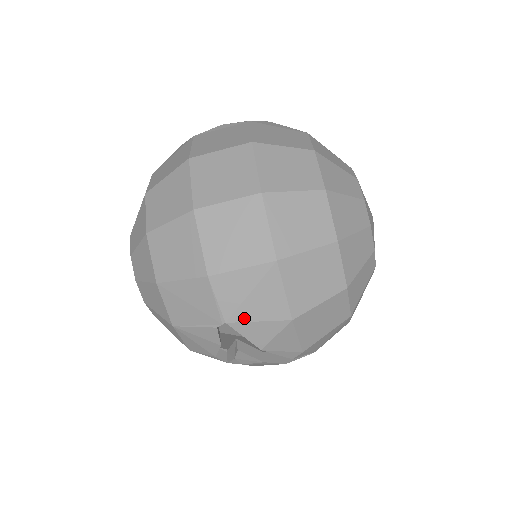
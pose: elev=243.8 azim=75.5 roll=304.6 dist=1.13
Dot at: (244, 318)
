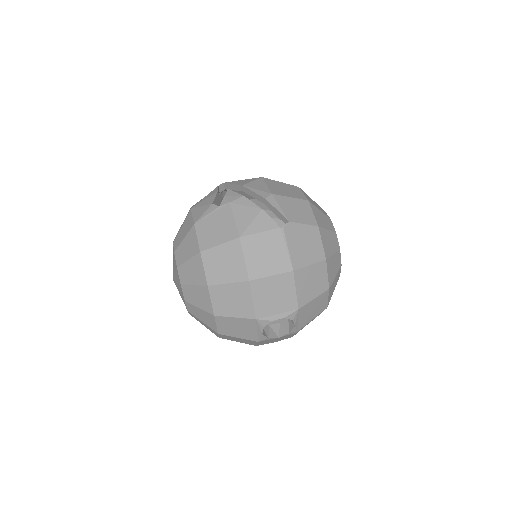
Dot at: (235, 181)
